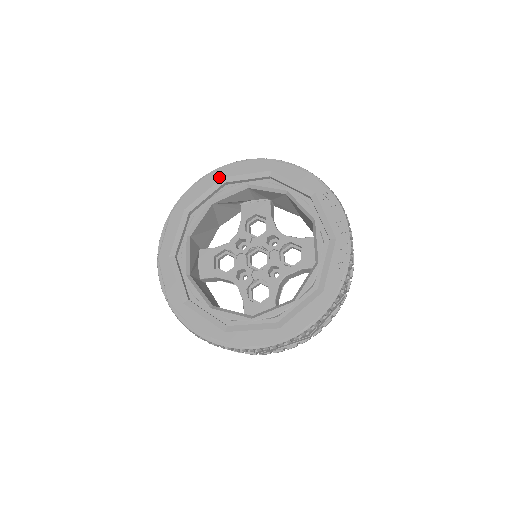
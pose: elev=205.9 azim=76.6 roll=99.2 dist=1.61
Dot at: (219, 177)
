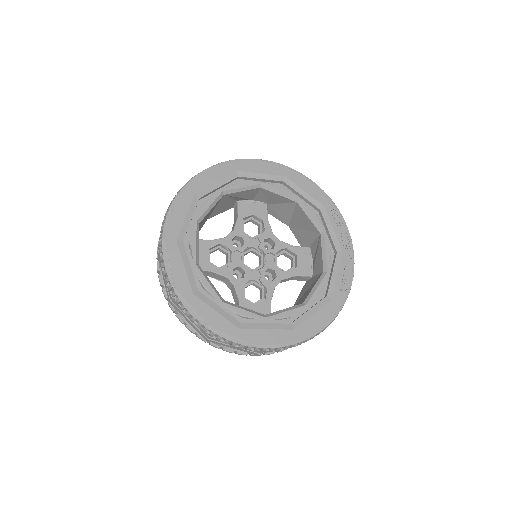
Dot at: (233, 169)
